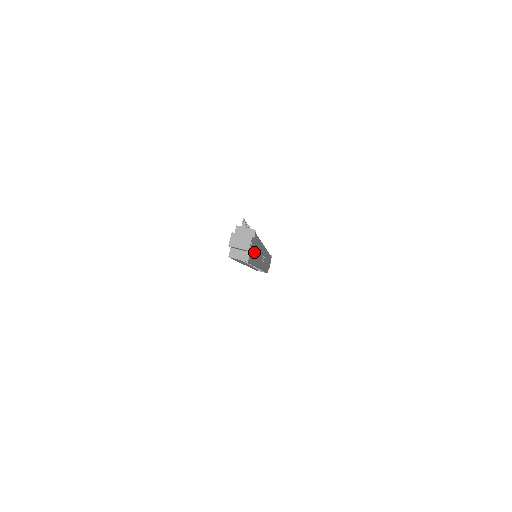
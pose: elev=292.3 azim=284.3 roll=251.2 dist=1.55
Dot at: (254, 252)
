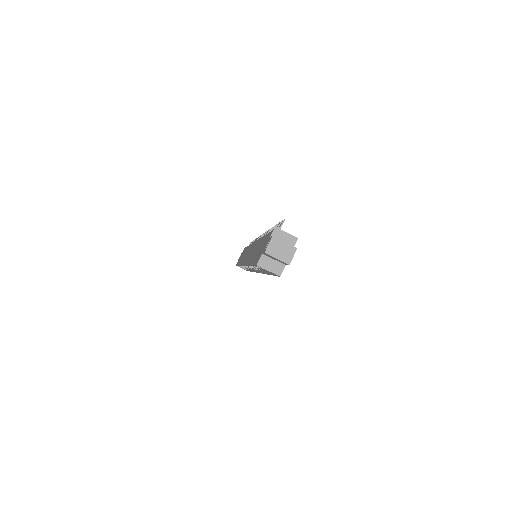
Dot at: occluded
